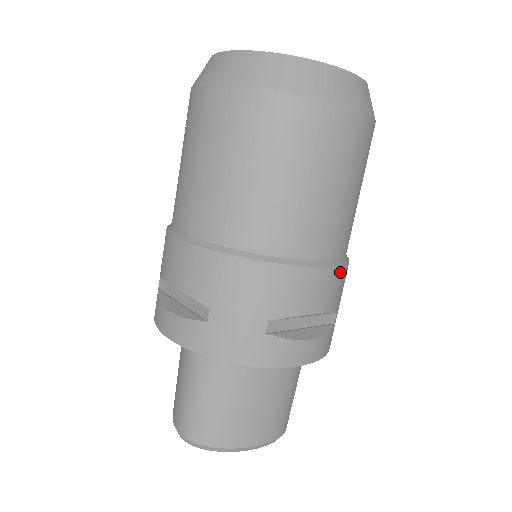
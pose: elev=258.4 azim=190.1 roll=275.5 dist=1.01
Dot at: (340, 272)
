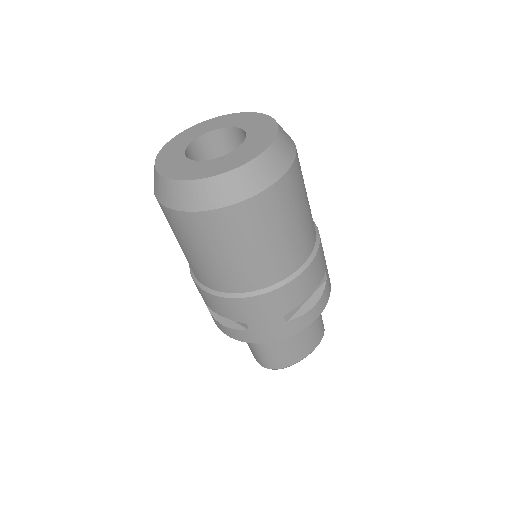
Dot at: (316, 259)
